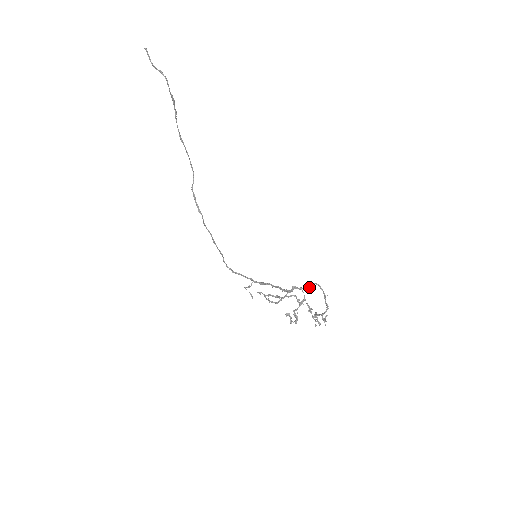
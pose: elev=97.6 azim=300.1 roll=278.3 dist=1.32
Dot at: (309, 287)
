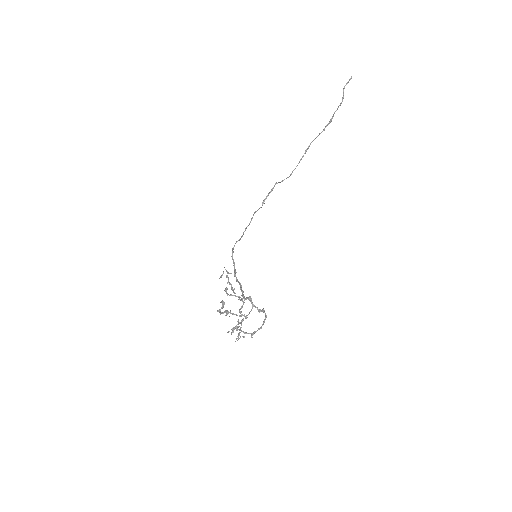
Dot at: (259, 311)
